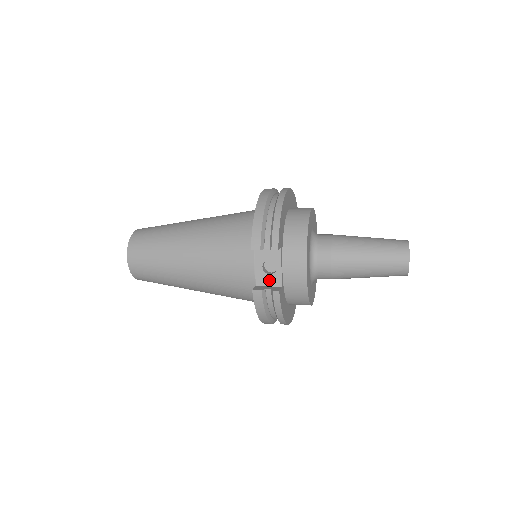
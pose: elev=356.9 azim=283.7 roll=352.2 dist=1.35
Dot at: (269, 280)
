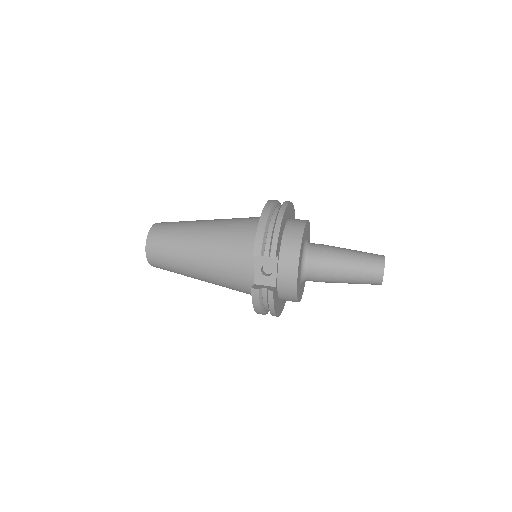
Dot at: (266, 280)
